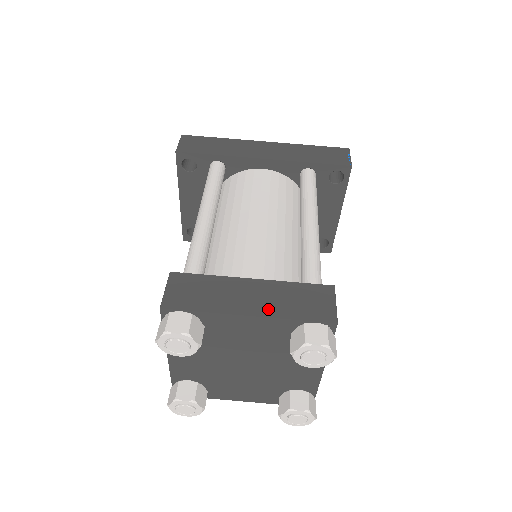
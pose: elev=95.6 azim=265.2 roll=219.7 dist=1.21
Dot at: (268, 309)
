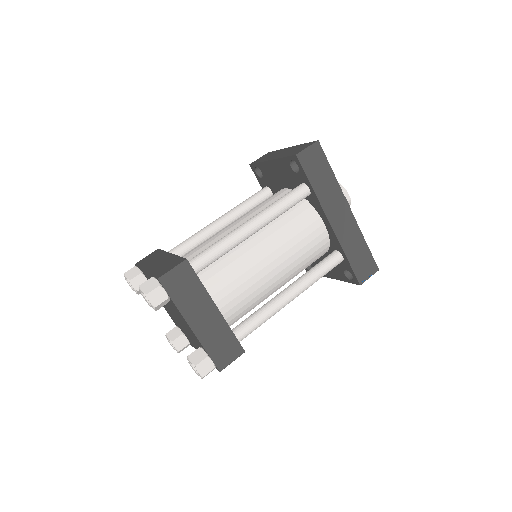
Dot at: (202, 333)
